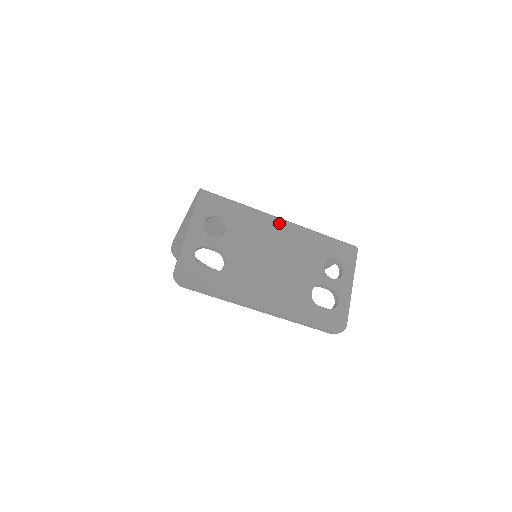
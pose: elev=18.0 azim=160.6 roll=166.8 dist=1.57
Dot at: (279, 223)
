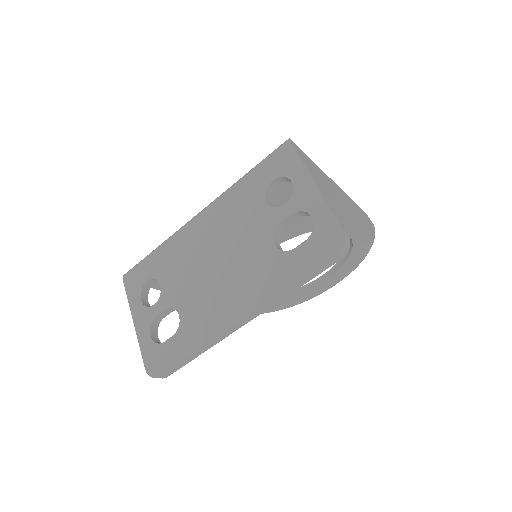
Dot at: (197, 220)
